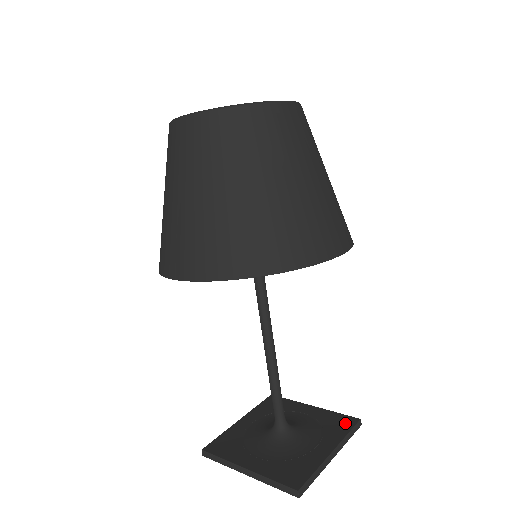
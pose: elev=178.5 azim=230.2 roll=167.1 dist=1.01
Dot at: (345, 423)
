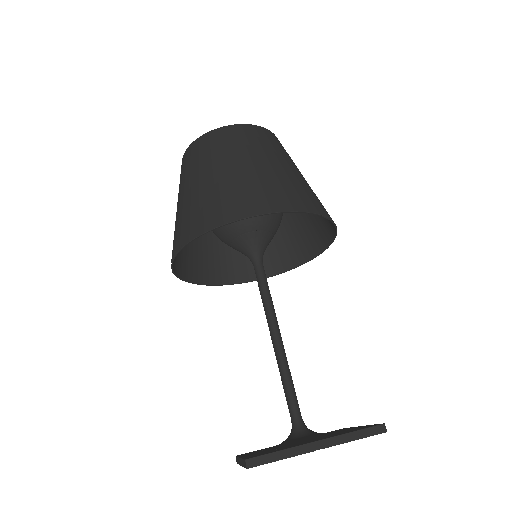
Dot at: (364, 427)
